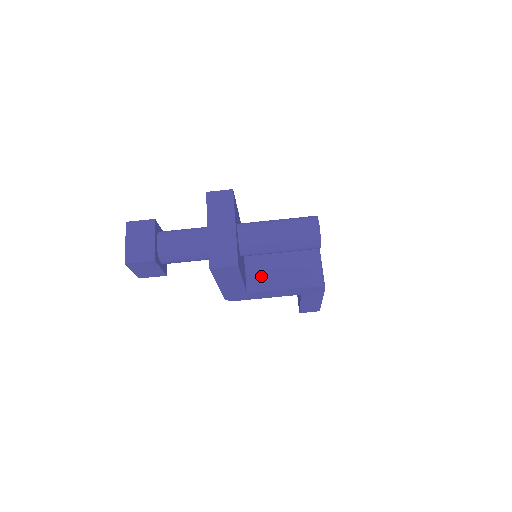
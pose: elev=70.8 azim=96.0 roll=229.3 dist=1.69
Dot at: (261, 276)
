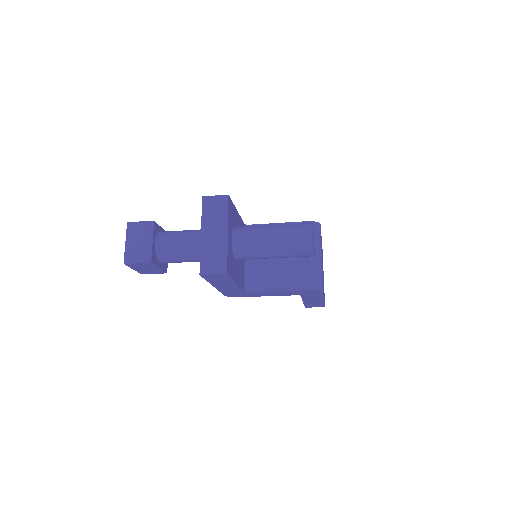
Dot at: (260, 276)
